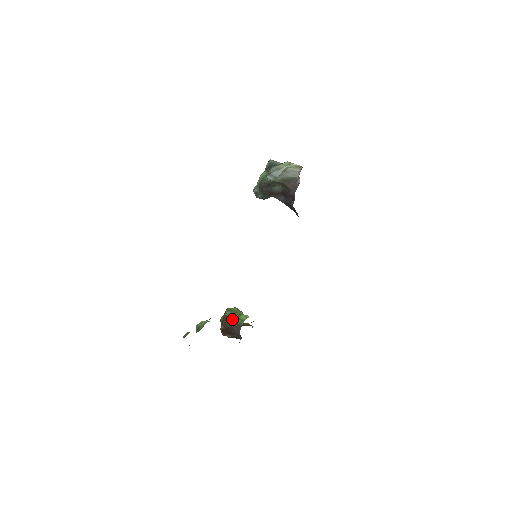
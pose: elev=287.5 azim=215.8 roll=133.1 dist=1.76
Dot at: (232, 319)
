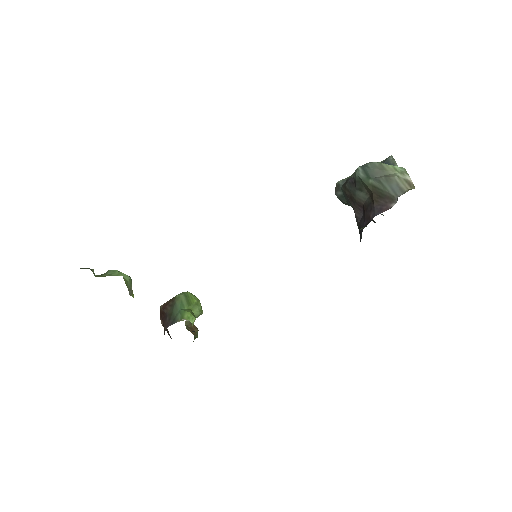
Dot at: (176, 306)
